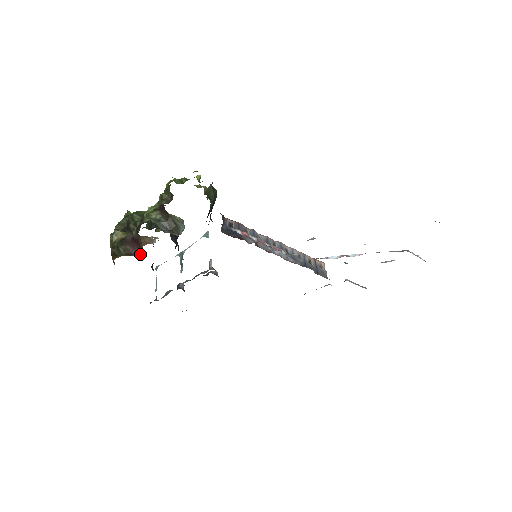
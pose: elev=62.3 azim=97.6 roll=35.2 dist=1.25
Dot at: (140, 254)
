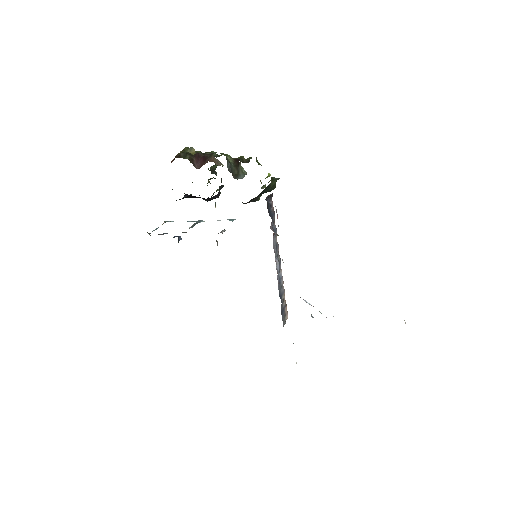
Dot at: (198, 168)
